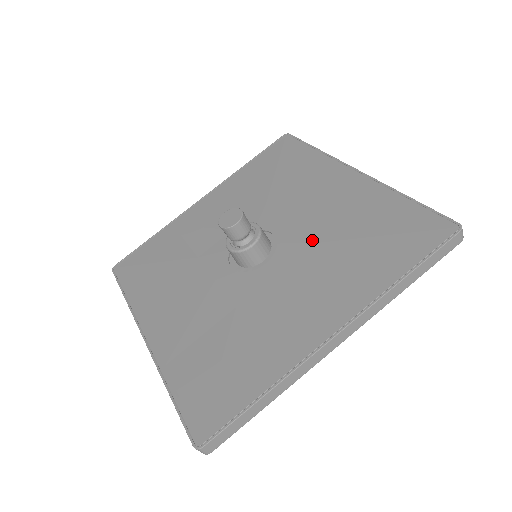
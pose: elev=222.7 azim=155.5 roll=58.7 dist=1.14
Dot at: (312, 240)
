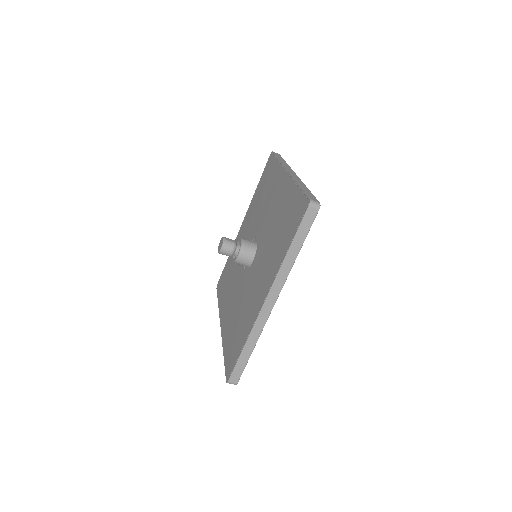
Dot at: (267, 237)
